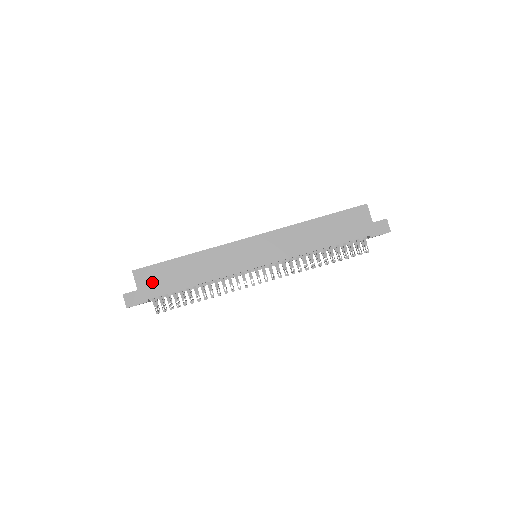
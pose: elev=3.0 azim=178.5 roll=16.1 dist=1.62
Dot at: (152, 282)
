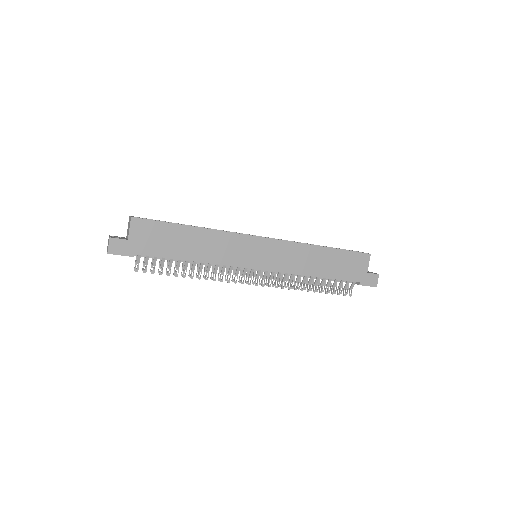
Dot at: (147, 238)
